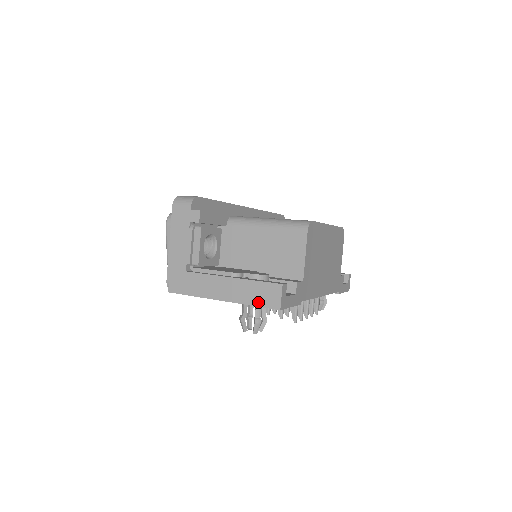
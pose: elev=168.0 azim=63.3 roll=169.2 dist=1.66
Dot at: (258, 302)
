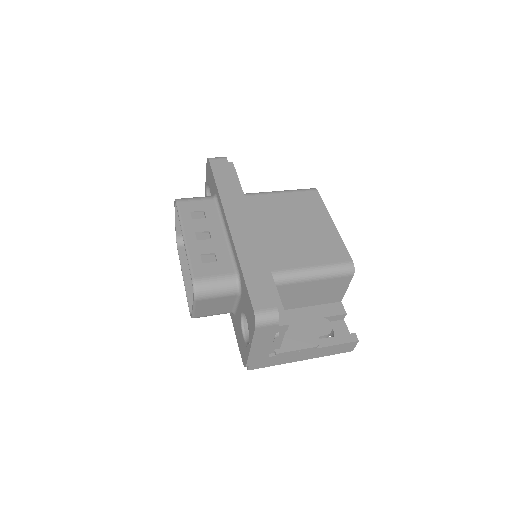
Dot at: (336, 353)
